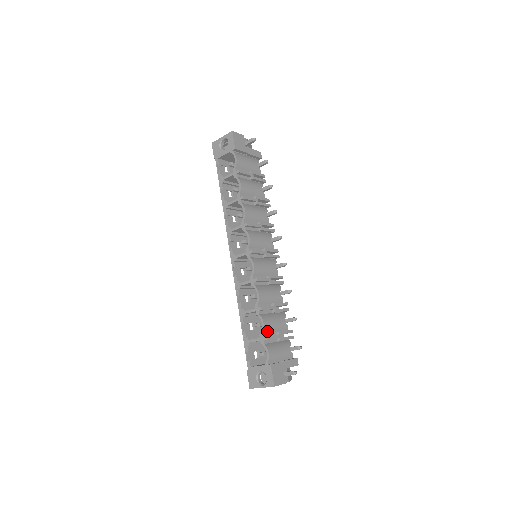
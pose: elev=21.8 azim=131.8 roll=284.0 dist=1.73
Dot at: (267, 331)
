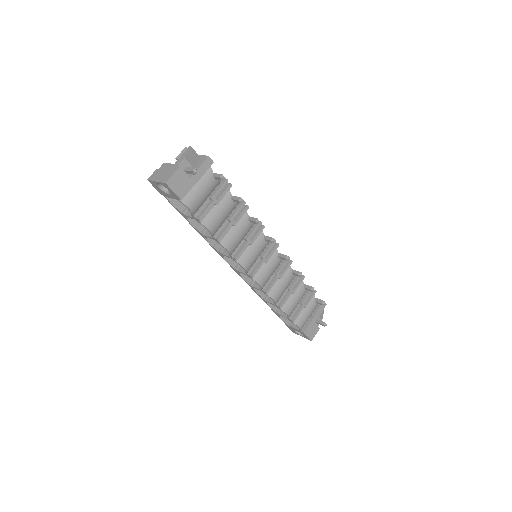
Dot at: (292, 313)
